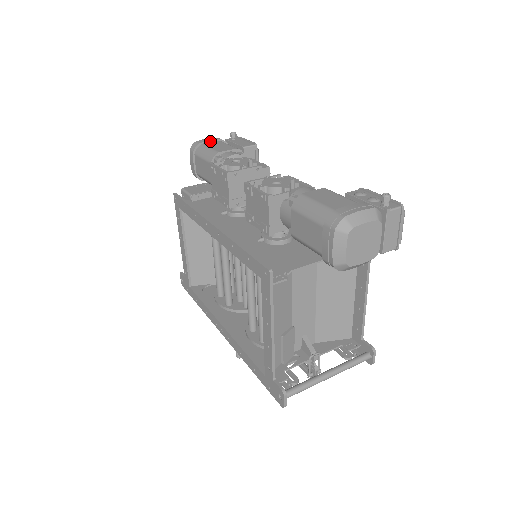
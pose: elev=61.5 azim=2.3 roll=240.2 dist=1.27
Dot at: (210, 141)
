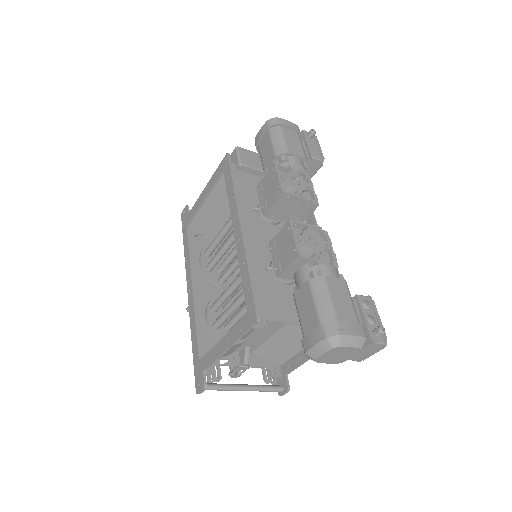
Dot at: (289, 127)
